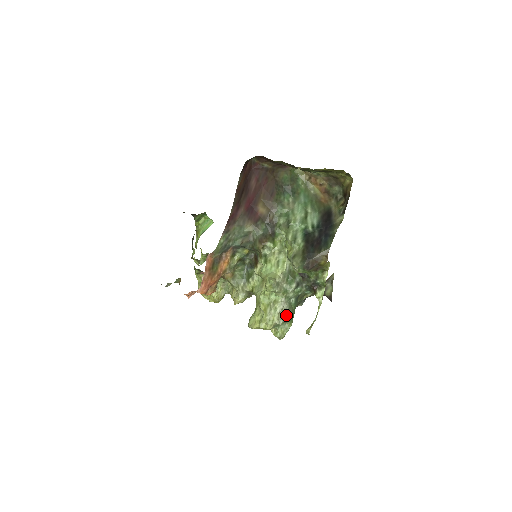
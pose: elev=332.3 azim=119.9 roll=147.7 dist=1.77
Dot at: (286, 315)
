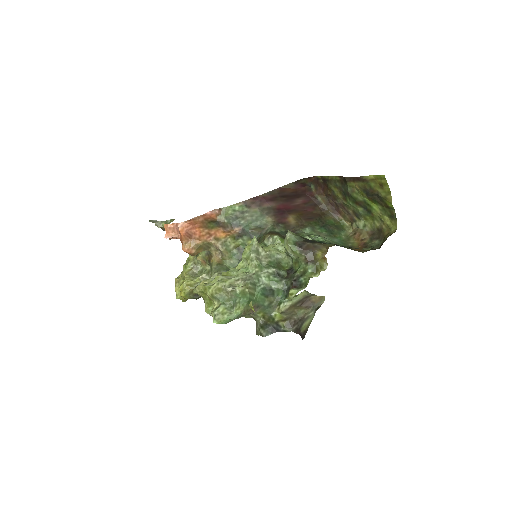
Dot at: (242, 286)
